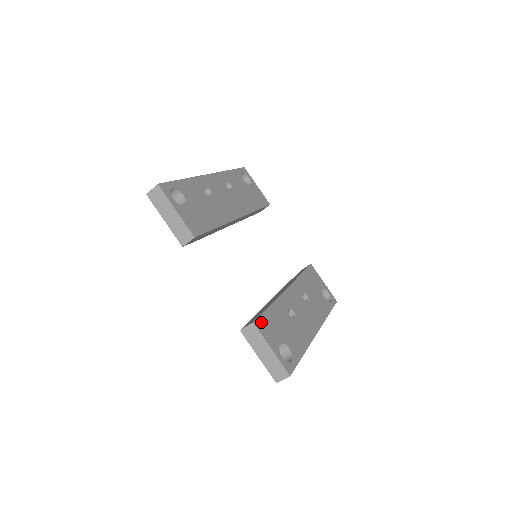
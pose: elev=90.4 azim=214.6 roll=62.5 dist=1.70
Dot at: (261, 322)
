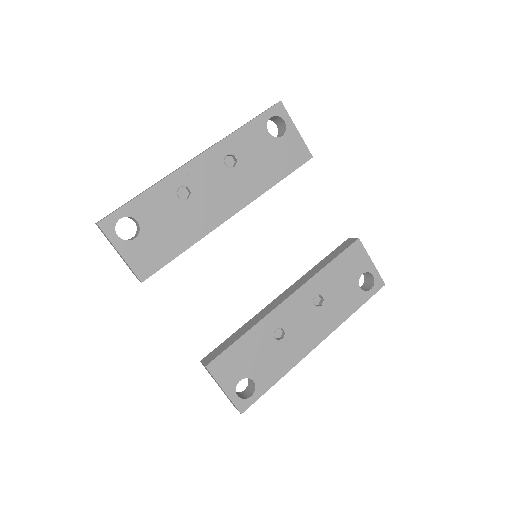
Dot at: (219, 362)
